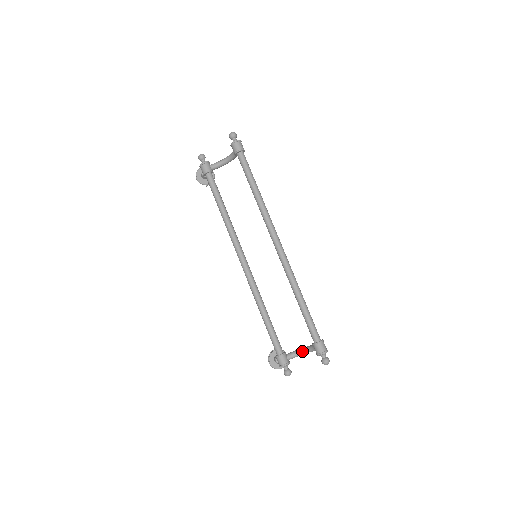
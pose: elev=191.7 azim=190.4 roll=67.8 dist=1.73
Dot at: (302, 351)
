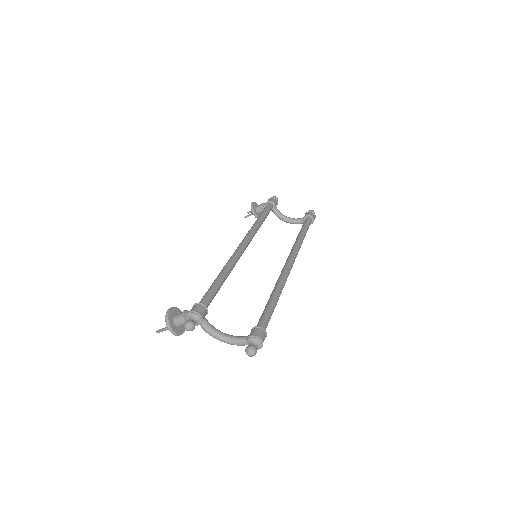
Dot at: (222, 332)
